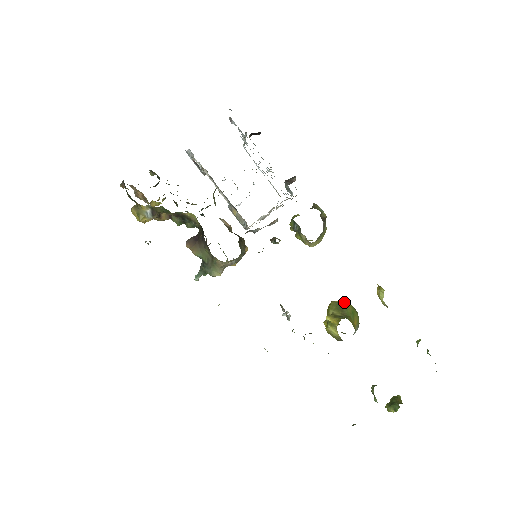
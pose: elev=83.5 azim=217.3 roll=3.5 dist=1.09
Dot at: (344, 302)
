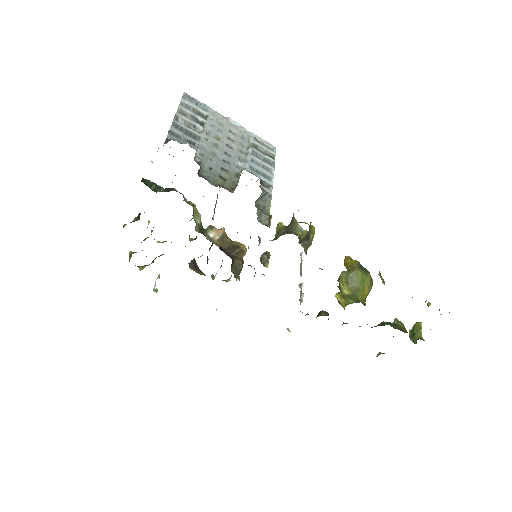
Dot at: (353, 272)
